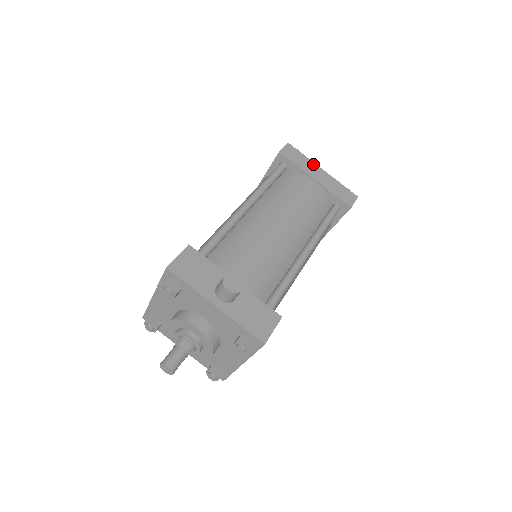
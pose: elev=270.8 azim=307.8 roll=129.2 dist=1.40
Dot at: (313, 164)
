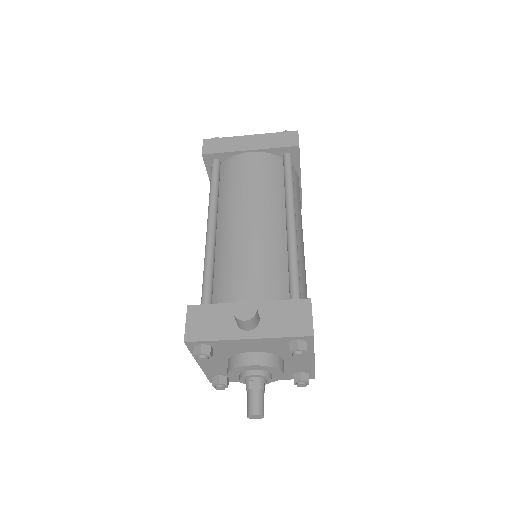
Dot at: (238, 138)
